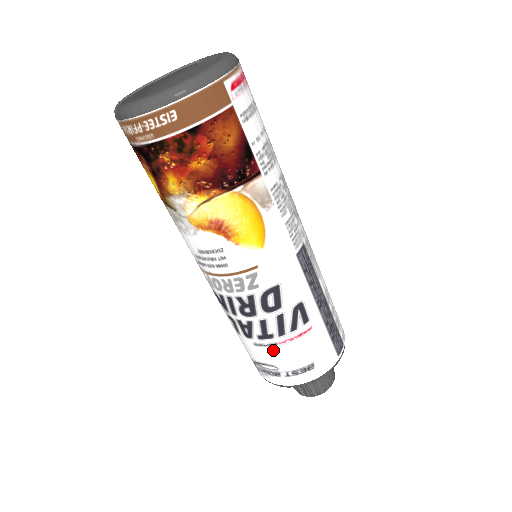
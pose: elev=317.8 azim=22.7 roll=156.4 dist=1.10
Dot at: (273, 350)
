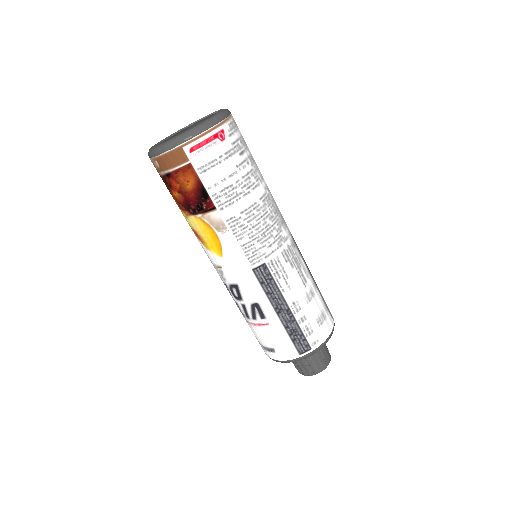
Dot at: (249, 325)
